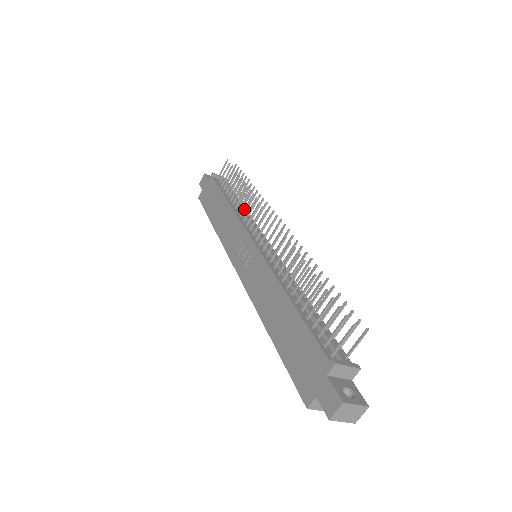
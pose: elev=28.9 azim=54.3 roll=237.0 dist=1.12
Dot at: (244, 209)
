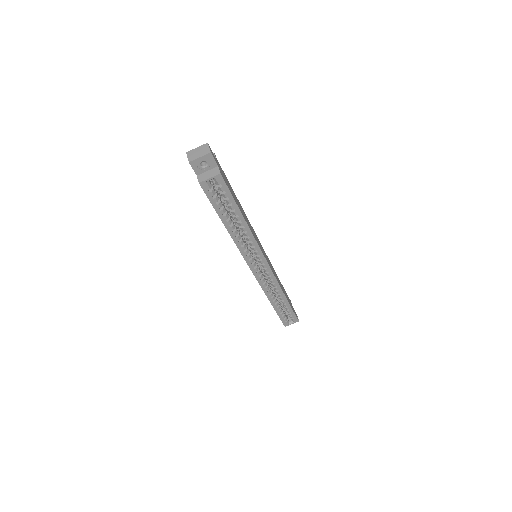
Dot at: occluded
